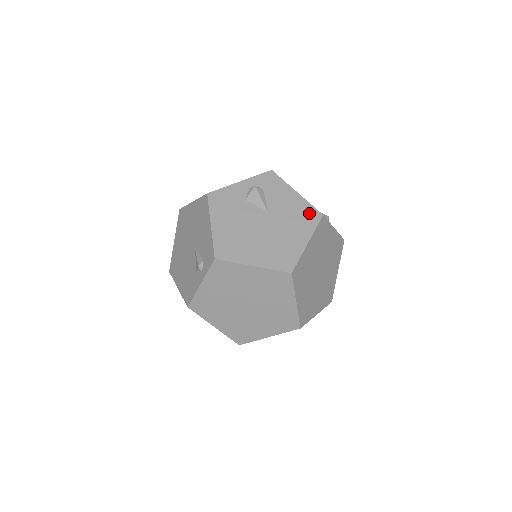
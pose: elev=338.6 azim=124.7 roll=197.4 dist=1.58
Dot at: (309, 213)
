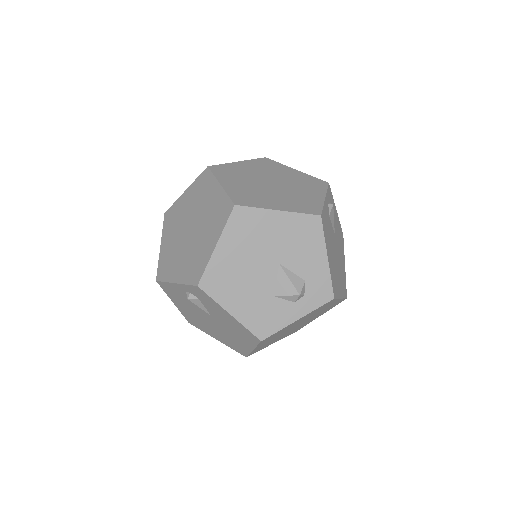
Dot at: (247, 334)
